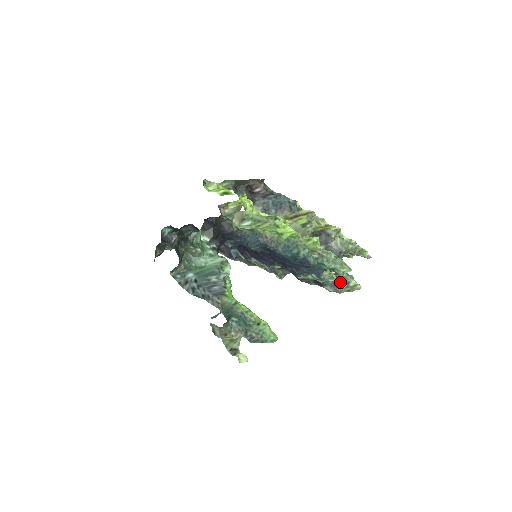
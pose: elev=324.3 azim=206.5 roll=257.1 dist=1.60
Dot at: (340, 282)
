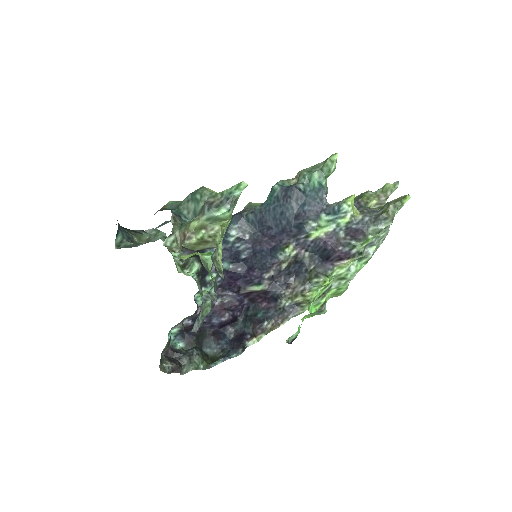
Dot at: (379, 212)
